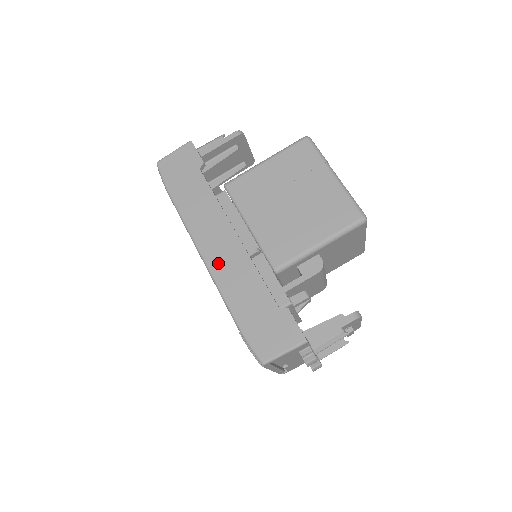
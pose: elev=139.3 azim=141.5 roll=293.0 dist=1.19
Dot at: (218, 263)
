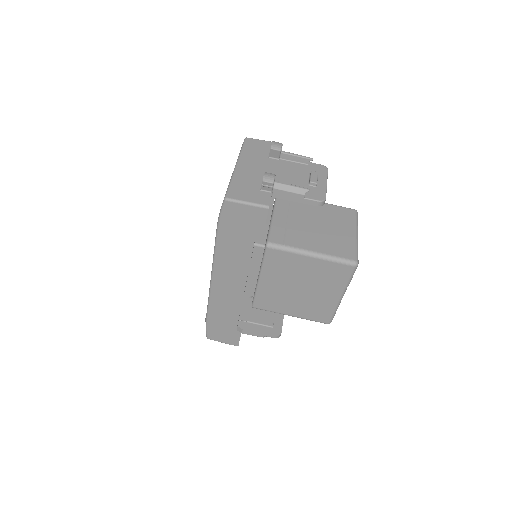
Dot at: (219, 292)
